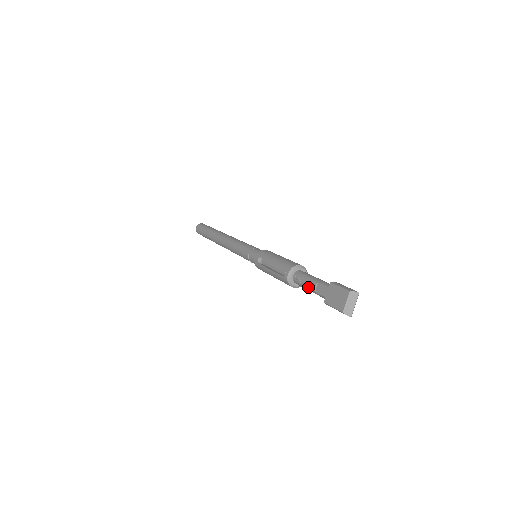
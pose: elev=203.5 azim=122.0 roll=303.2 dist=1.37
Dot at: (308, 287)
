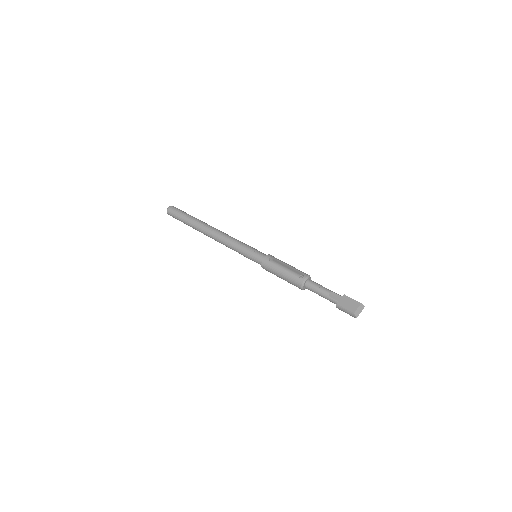
Dot at: (322, 291)
